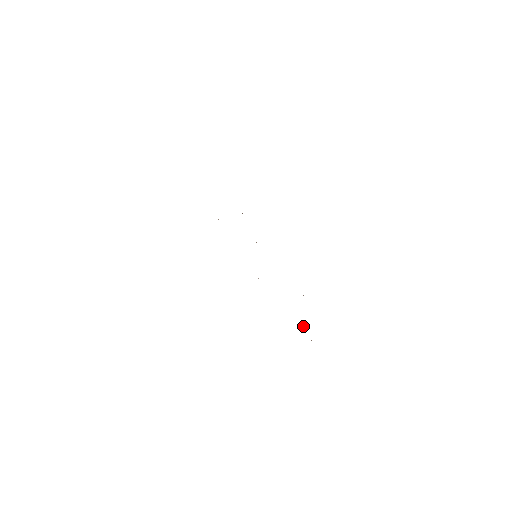
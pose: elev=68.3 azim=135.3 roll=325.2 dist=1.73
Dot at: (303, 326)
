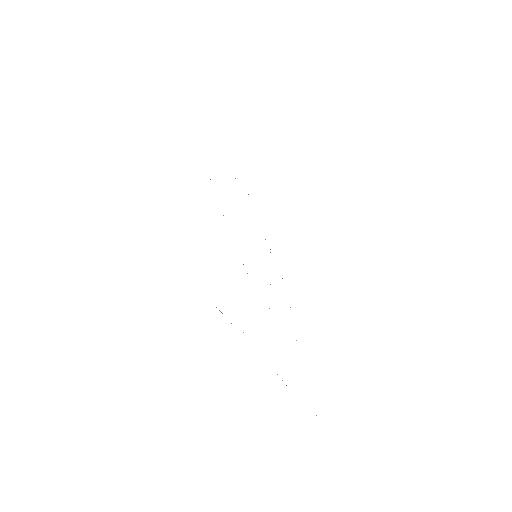
Dot at: occluded
